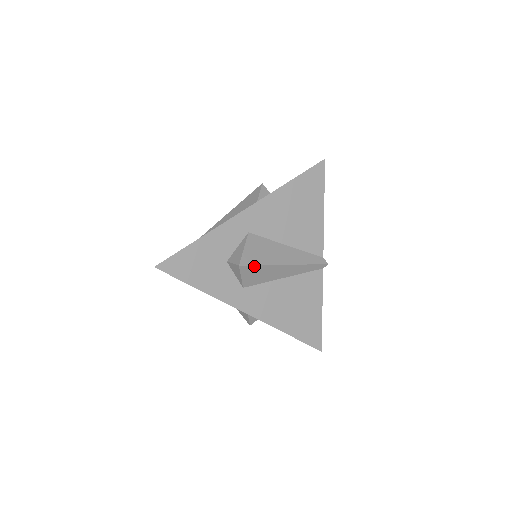
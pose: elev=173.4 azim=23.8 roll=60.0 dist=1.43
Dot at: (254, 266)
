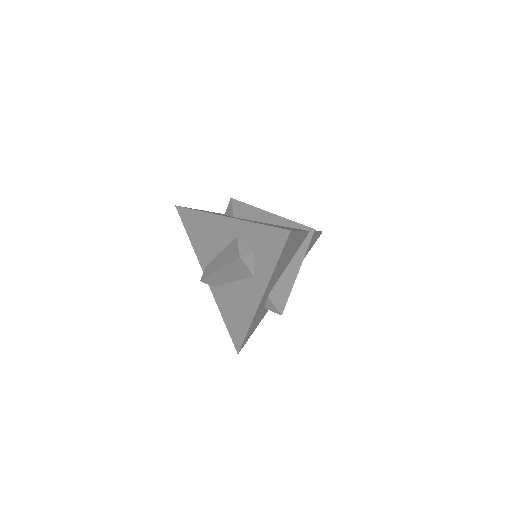
Dot at: (286, 302)
